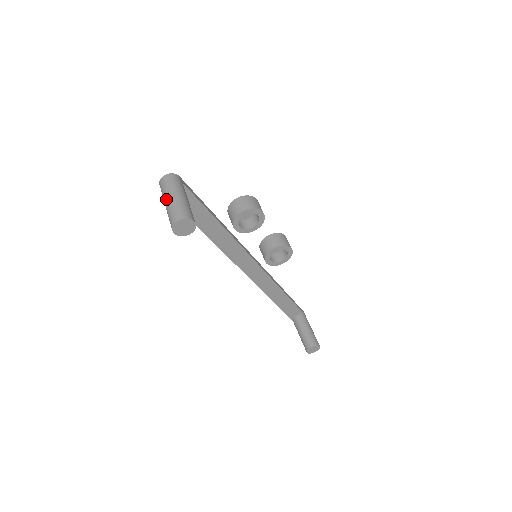
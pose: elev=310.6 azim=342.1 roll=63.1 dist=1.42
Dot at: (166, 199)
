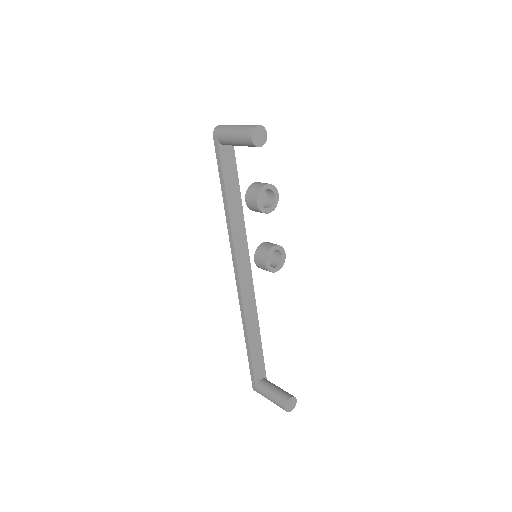
Dot at: (233, 126)
